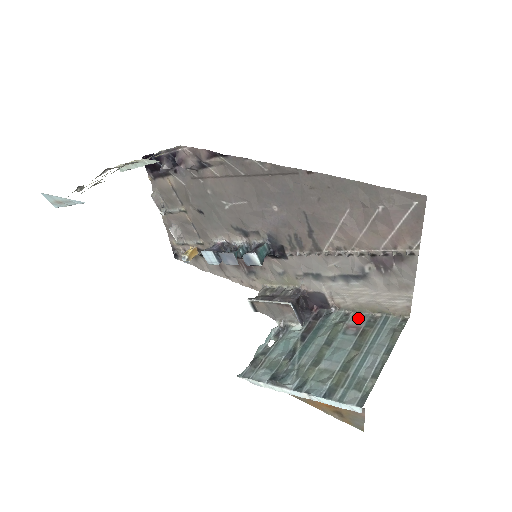
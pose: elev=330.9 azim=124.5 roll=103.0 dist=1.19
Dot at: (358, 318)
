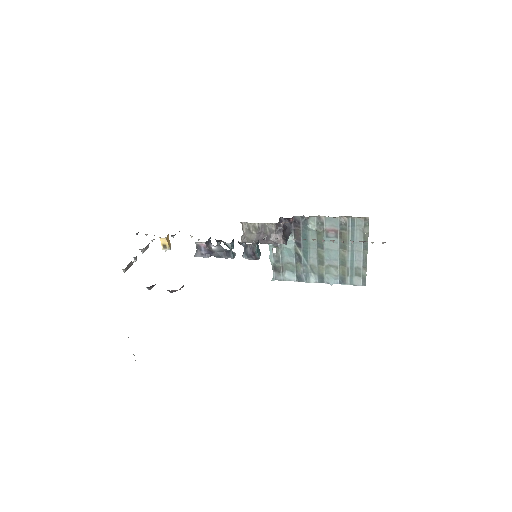
Dot at: (331, 222)
